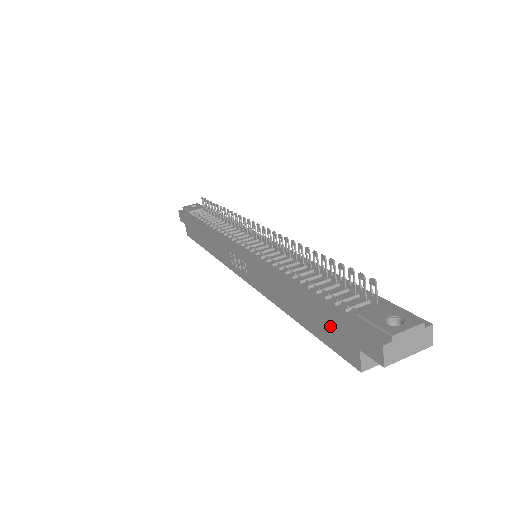
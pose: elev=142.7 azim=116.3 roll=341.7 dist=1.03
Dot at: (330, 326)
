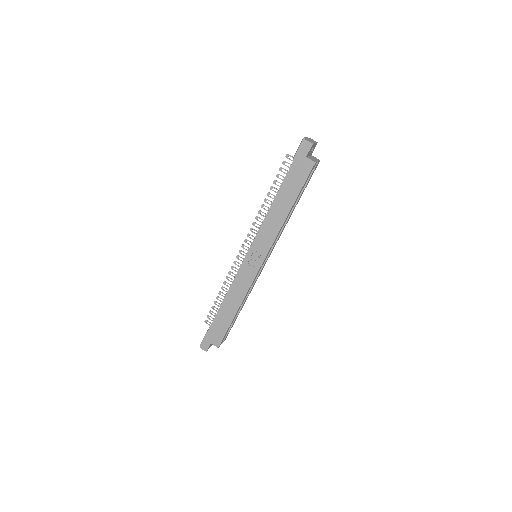
Dot at: (295, 175)
